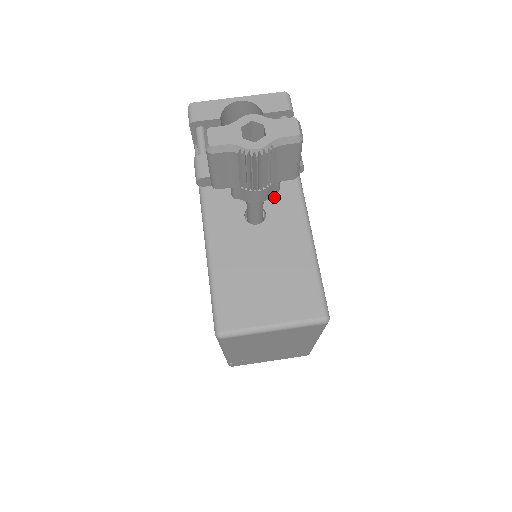
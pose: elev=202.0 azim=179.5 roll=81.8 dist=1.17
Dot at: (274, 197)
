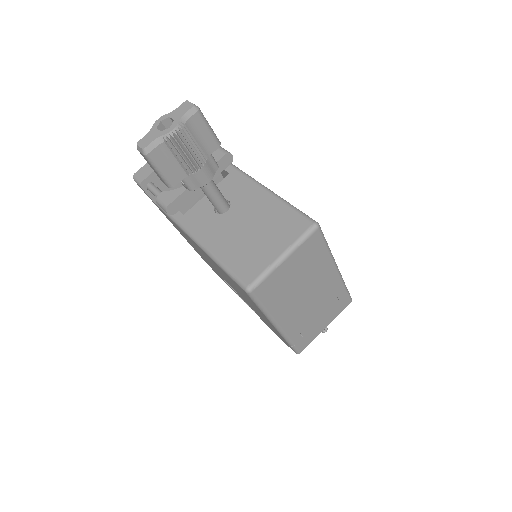
Dot at: (228, 189)
